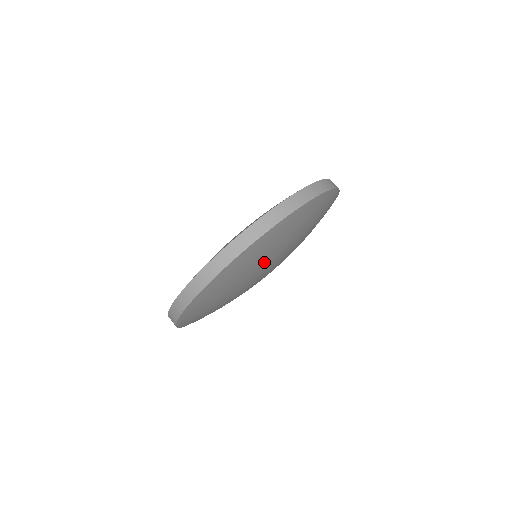
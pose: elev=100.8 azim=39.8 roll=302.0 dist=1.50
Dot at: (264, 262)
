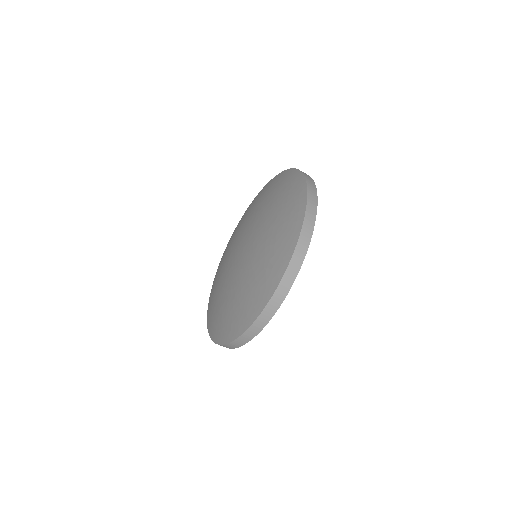
Dot at: occluded
